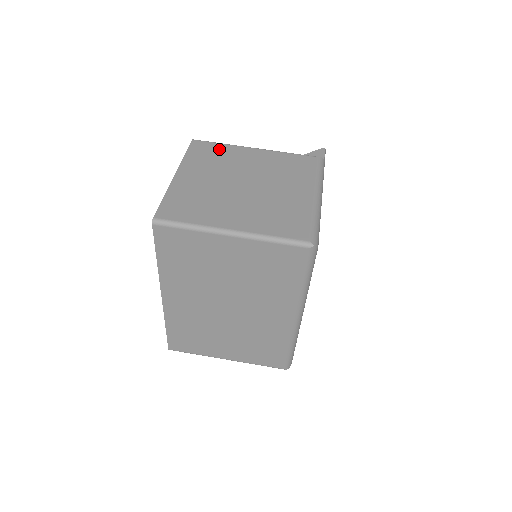
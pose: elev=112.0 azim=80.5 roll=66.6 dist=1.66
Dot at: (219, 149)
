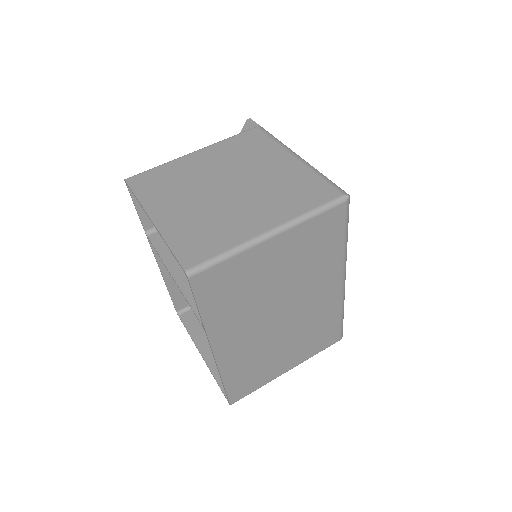
Dot at: (163, 172)
